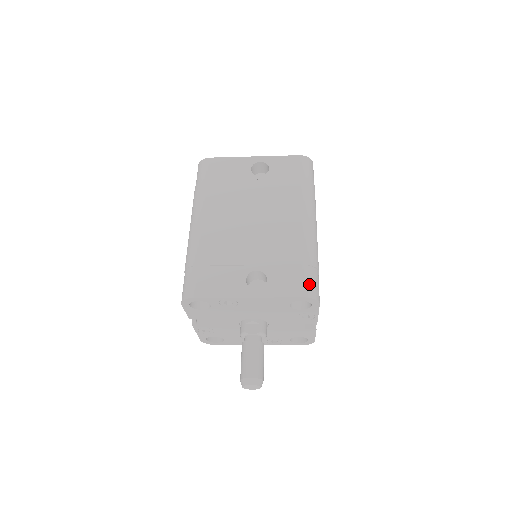
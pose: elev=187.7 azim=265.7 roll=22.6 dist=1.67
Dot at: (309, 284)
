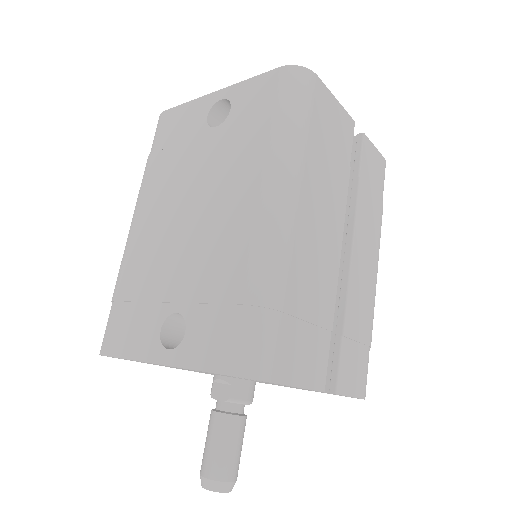
Dot at: (242, 346)
